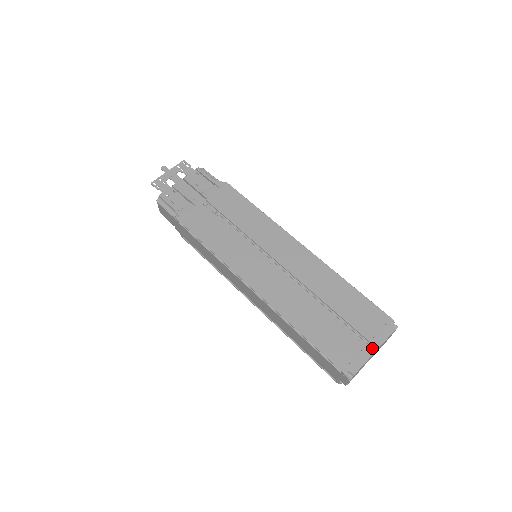
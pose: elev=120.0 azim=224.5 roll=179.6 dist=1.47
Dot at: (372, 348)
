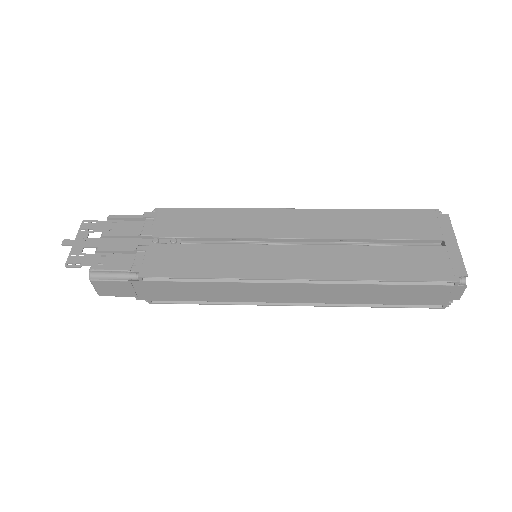
Dot at: (452, 243)
